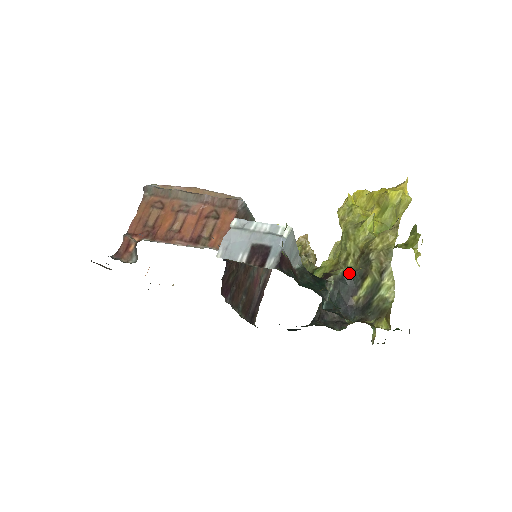
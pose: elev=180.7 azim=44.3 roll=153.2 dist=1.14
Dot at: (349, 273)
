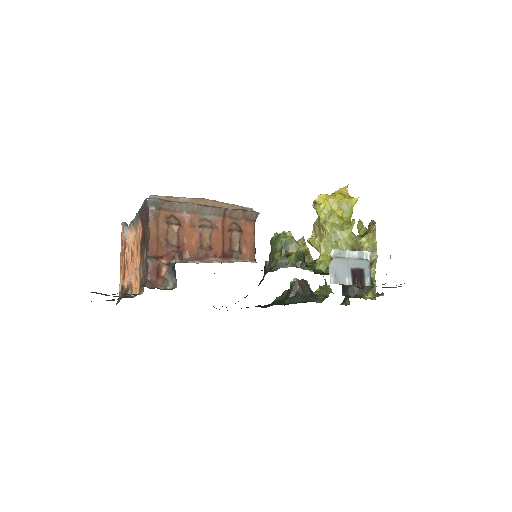
Dot at: occluded
